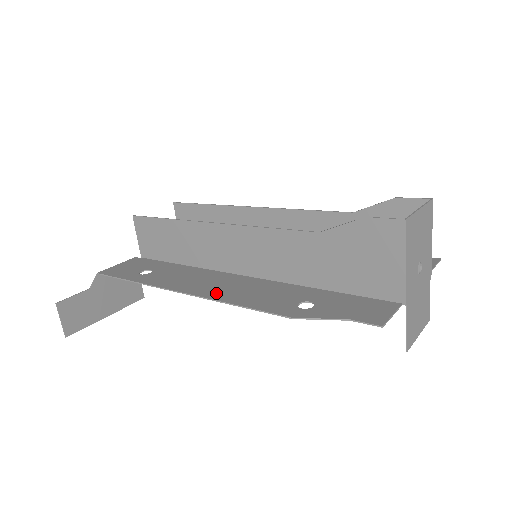
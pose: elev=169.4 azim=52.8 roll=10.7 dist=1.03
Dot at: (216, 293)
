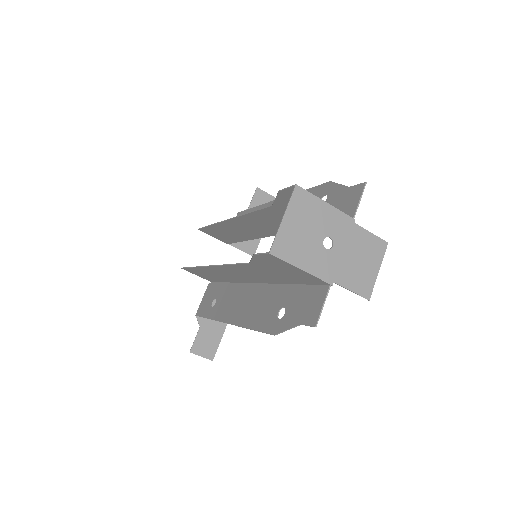
Dot at: (242, 317)
